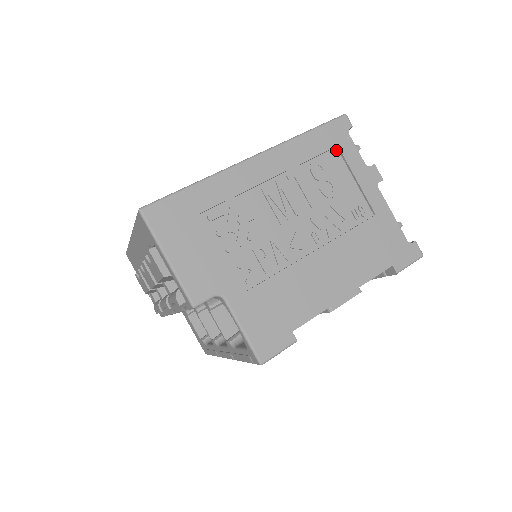
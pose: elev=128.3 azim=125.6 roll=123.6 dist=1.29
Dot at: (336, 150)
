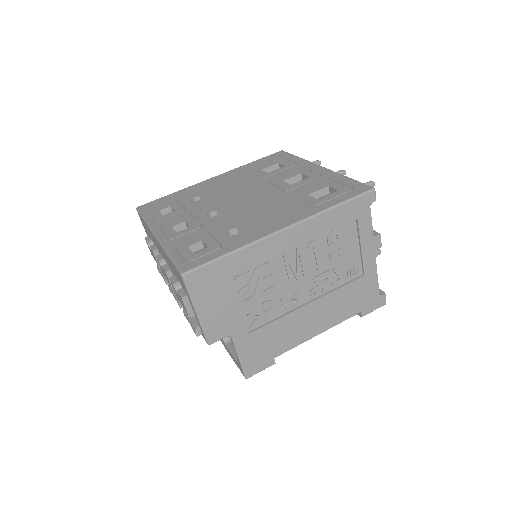
Dot at: (354, 221)
